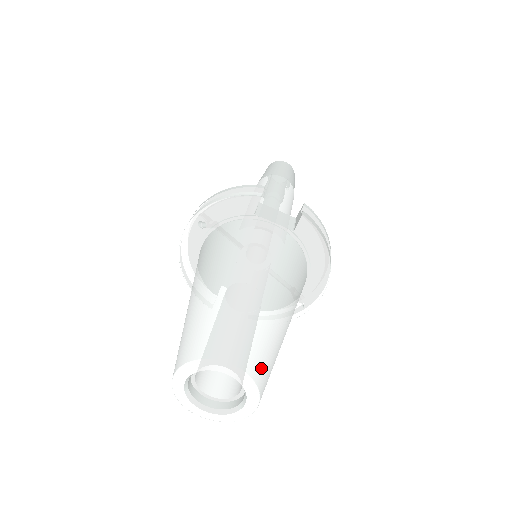
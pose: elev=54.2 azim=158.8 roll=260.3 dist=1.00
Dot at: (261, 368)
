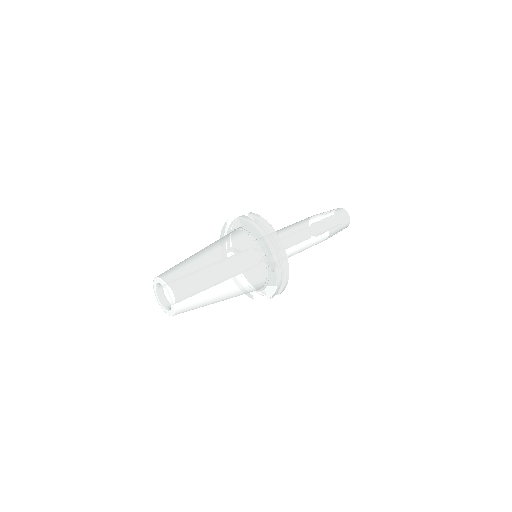
Dot at: (172, 277)
